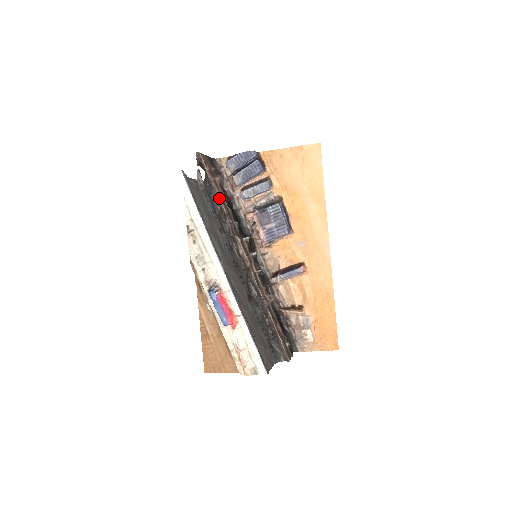
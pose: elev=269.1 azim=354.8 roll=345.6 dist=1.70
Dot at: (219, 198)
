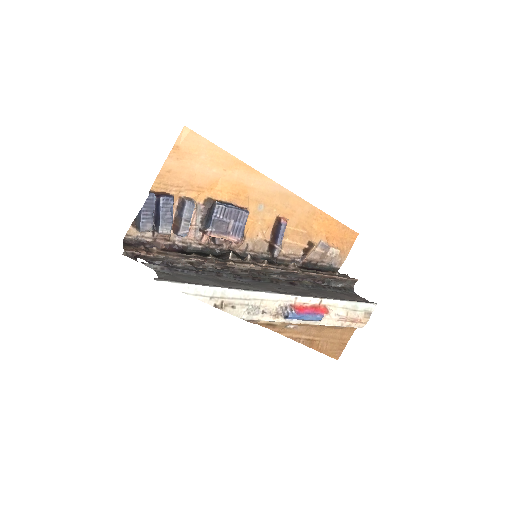
Dot at: (178, 259)
